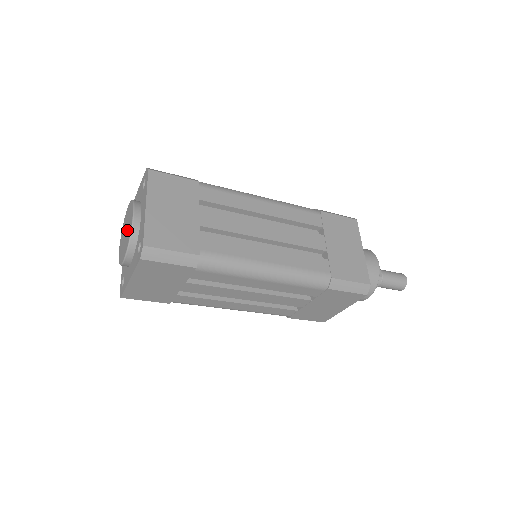
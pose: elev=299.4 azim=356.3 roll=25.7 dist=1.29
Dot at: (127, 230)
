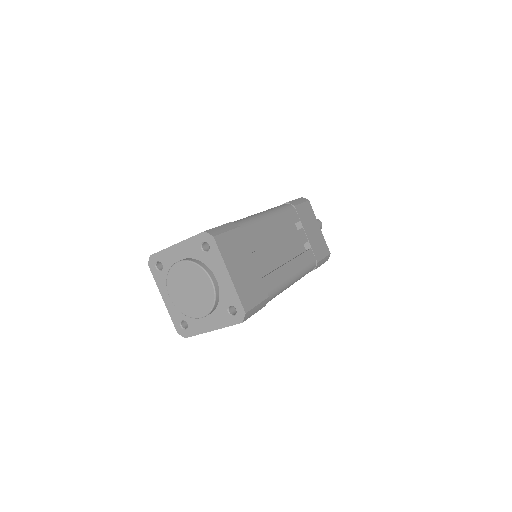
Dot at: (198, 291)
